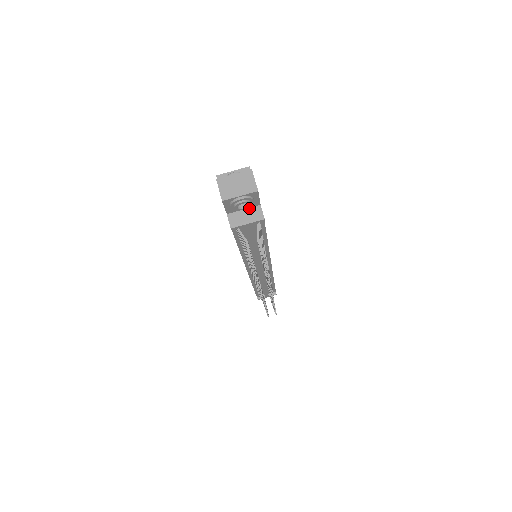
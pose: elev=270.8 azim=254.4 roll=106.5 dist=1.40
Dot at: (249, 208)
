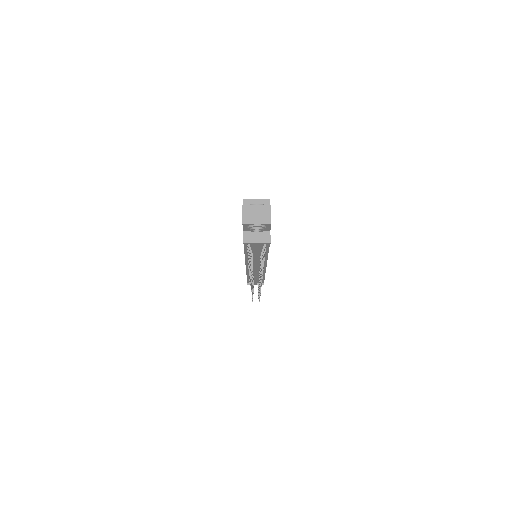
Dot at: occluded
